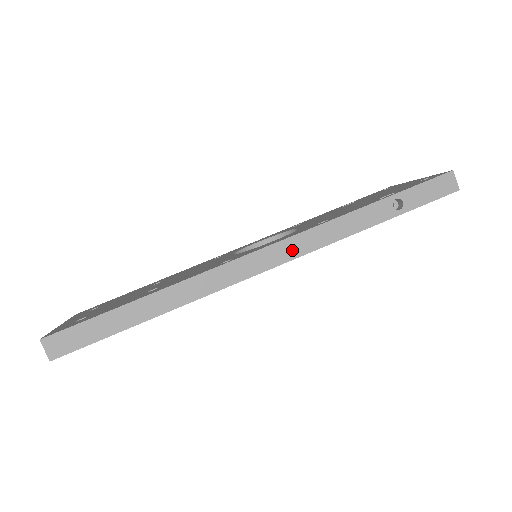
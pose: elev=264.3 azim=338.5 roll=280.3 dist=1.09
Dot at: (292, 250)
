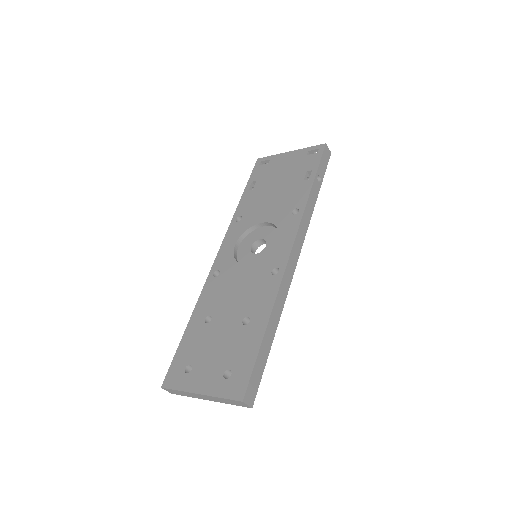
Dot at: (300, 240)
